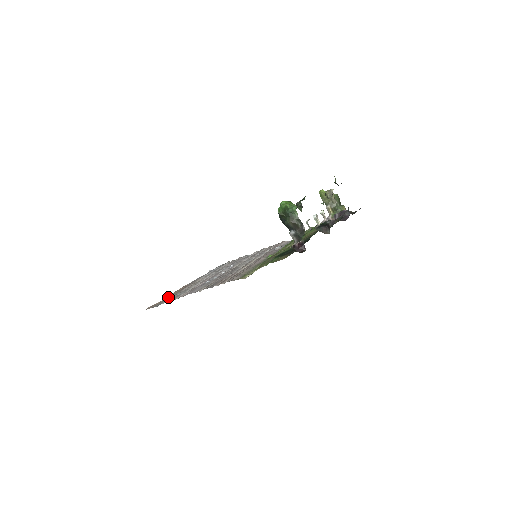
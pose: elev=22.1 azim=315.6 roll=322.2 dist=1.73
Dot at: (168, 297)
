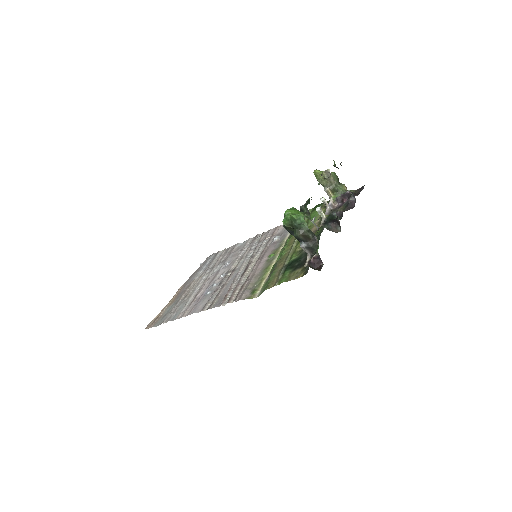
Dot at: (165, 309)
